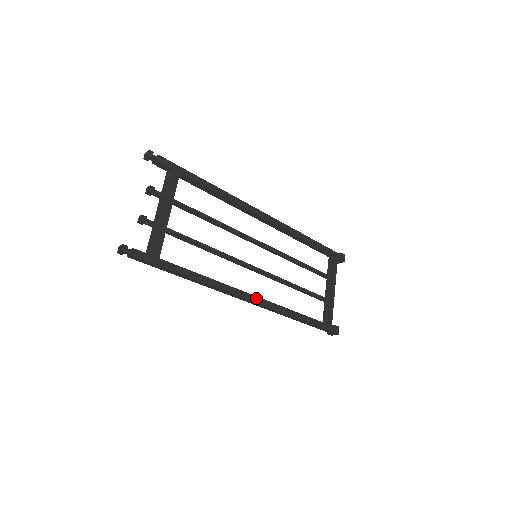
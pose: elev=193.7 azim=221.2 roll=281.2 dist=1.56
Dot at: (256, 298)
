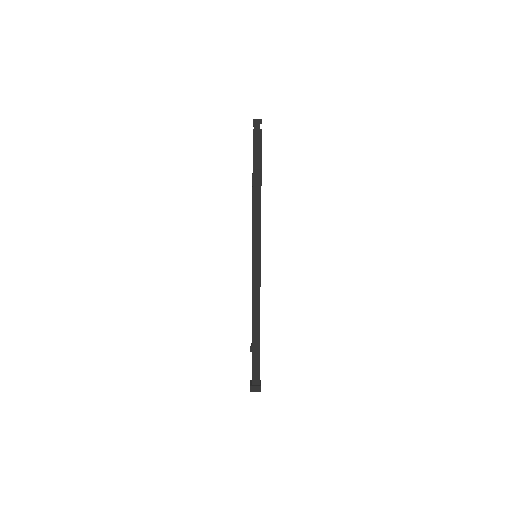
Dot at: (260, 272)
